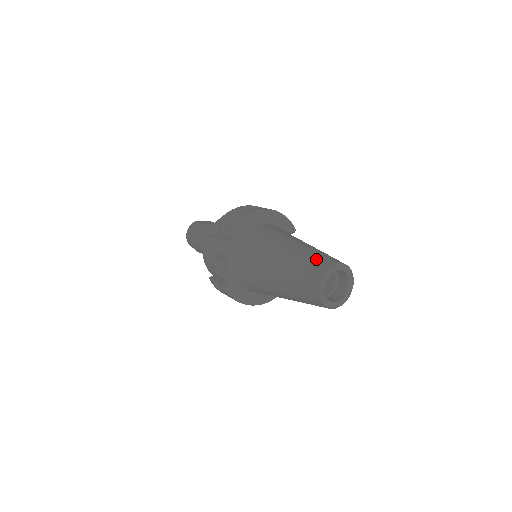
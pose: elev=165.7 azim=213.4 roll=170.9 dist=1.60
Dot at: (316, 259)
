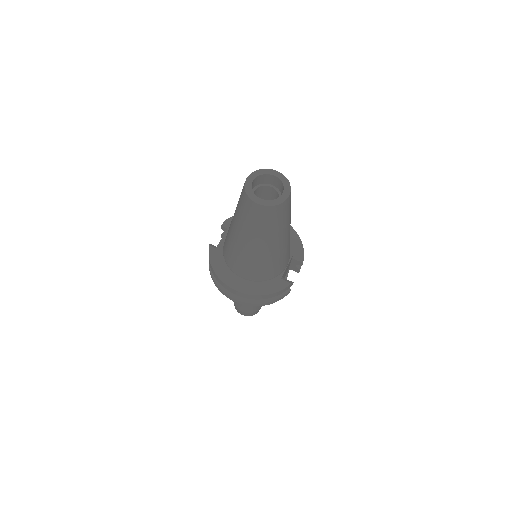
Dot at: occluded
